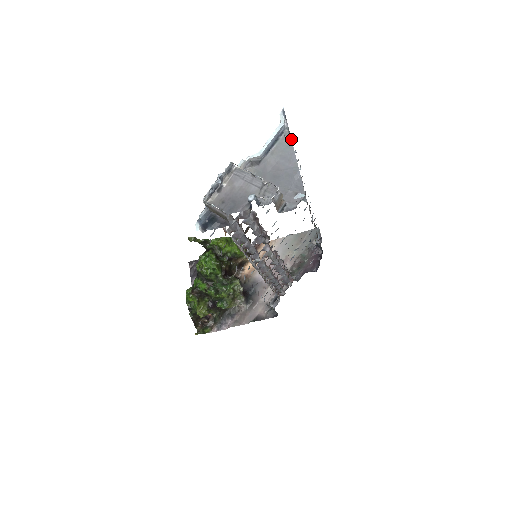
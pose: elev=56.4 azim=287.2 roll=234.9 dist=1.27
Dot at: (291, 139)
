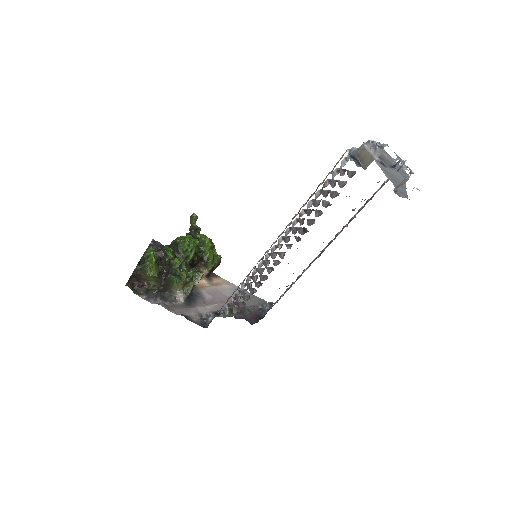
Dot at: occluded
